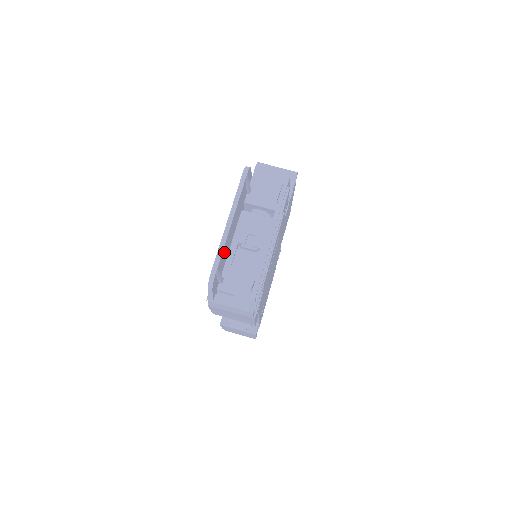
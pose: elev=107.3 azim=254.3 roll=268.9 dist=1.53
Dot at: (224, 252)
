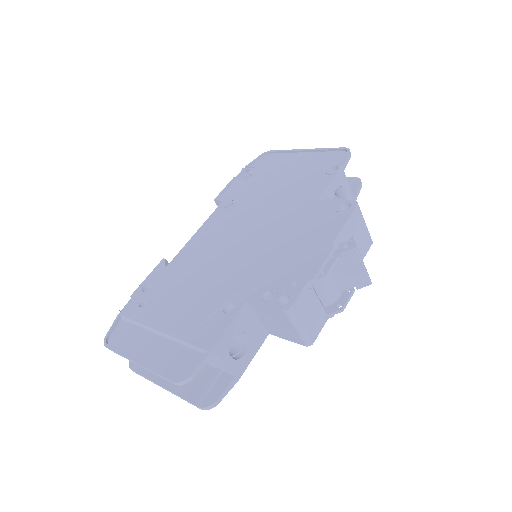
Dot at: (131, 346)
